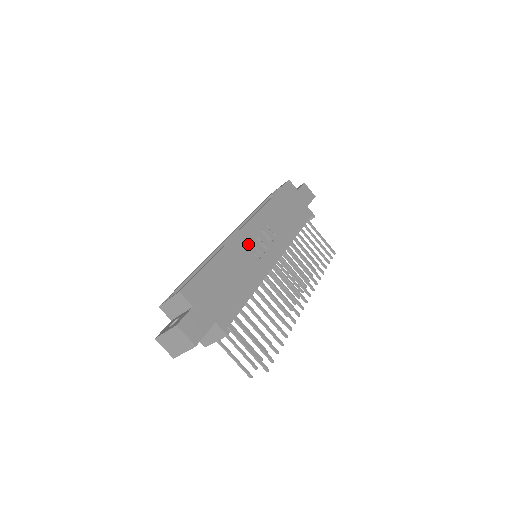
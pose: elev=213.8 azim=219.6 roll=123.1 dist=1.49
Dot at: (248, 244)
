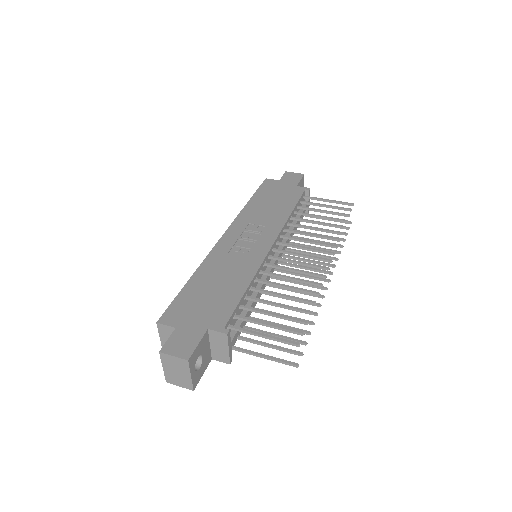
Dot at: (231, 248)
